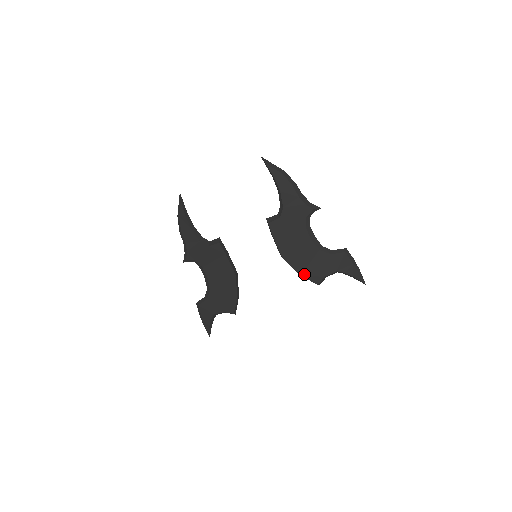
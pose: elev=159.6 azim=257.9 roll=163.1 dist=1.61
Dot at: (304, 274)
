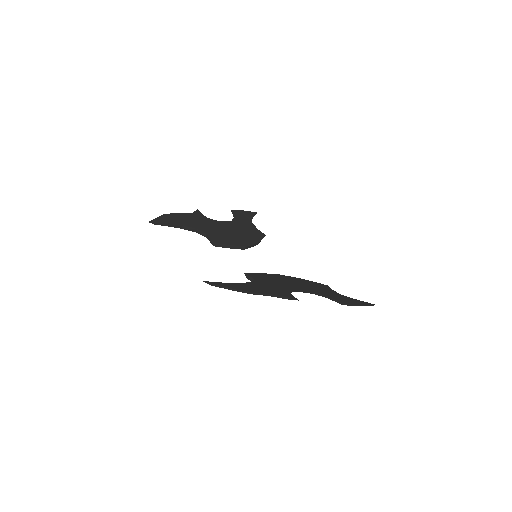
Dot at: occluded
